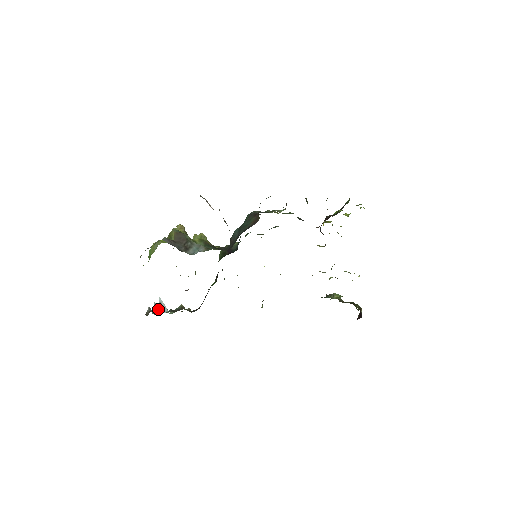
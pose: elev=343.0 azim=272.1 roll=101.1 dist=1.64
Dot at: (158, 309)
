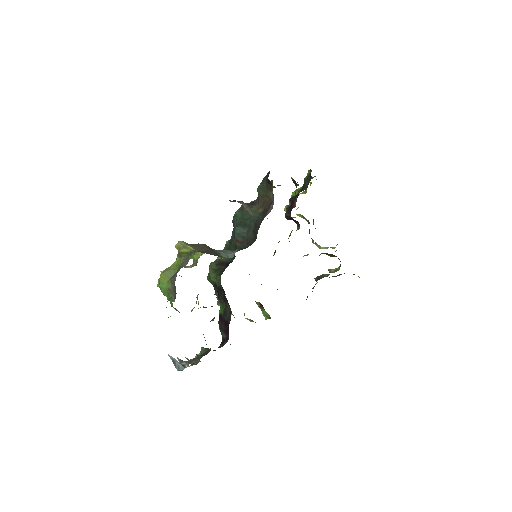
Dot at: (186, 361)
